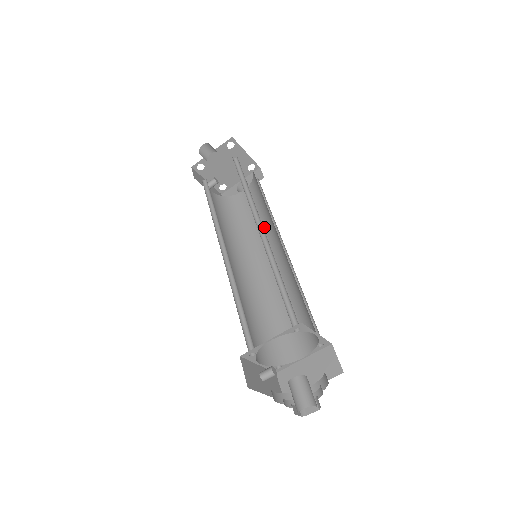
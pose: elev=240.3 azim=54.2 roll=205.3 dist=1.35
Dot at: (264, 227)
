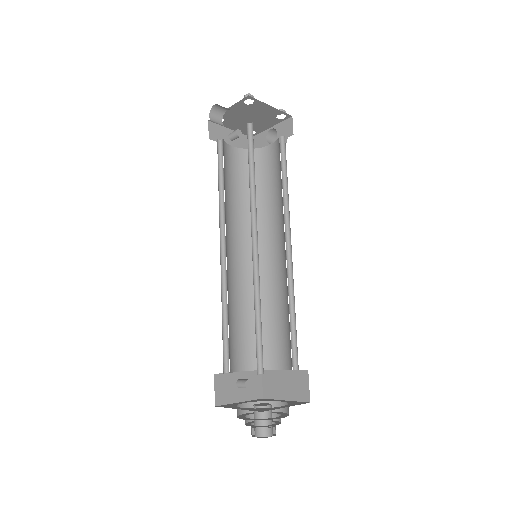
Dot at: (279, 207)
